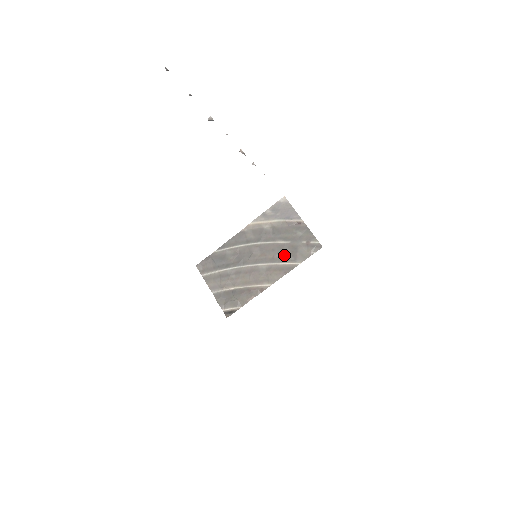
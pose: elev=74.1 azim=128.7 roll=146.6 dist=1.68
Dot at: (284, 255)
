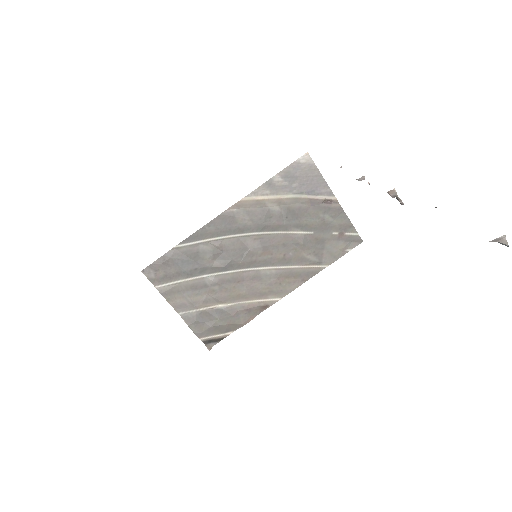
Dot at: (303, 254)
